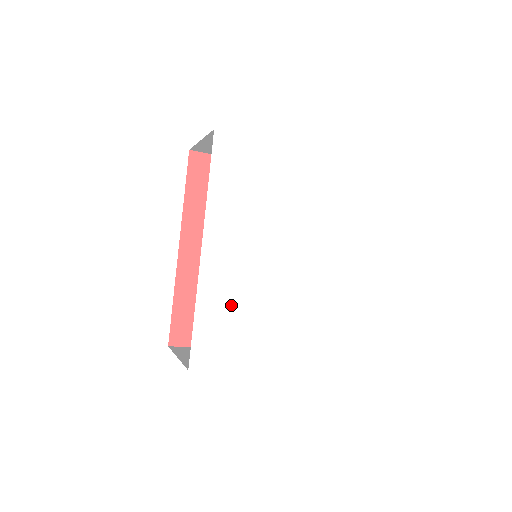
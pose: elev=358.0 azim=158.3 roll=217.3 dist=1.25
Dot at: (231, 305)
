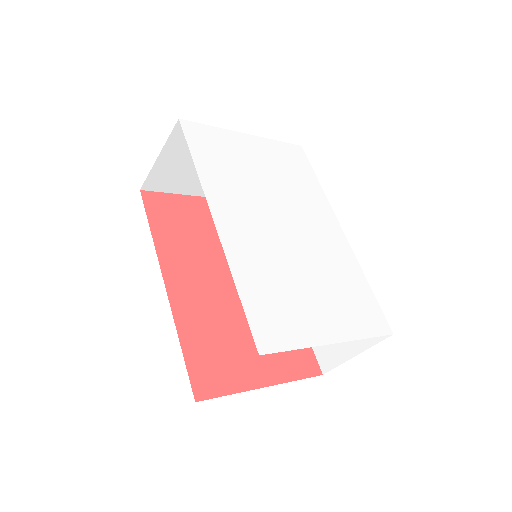
Dot at: (268, 275)
